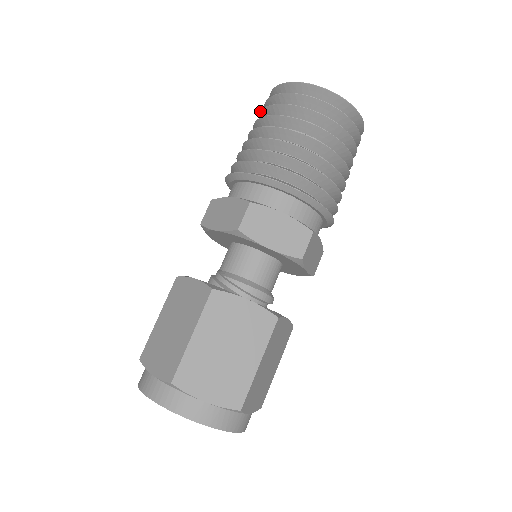
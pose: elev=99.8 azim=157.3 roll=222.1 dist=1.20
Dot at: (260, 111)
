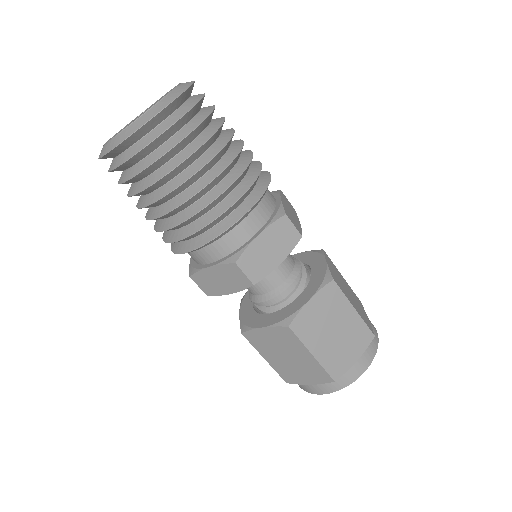
Dot at: occluded
